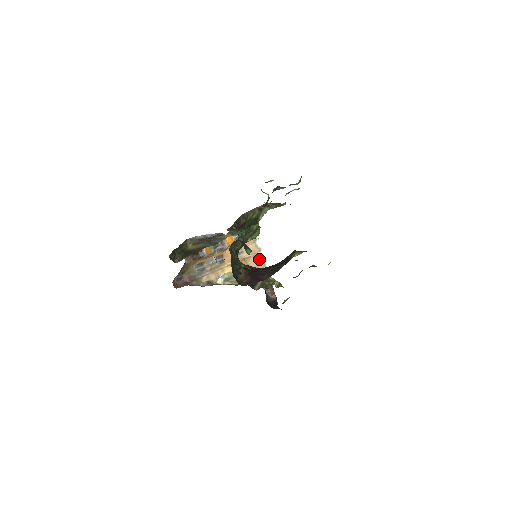
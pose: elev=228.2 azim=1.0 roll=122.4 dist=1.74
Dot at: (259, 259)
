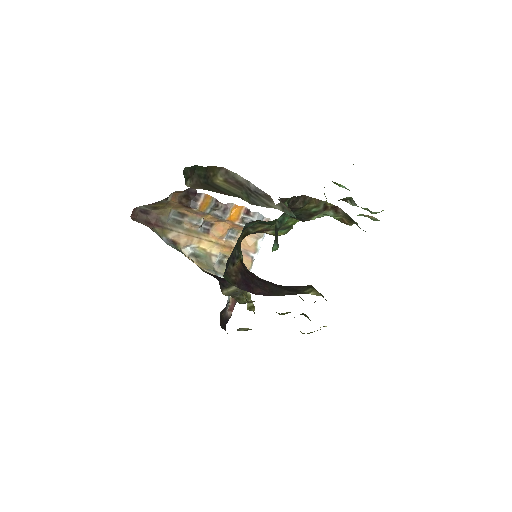
Dot at: (247, 260)
